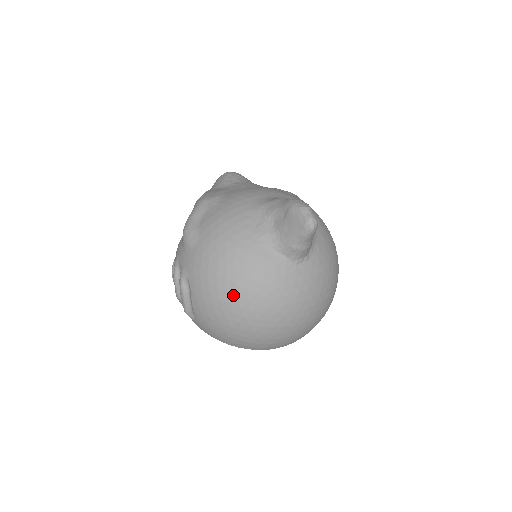
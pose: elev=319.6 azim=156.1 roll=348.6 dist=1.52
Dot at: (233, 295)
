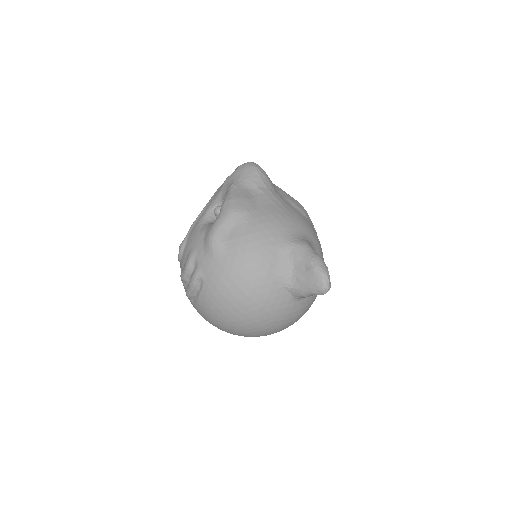
Dot at: (240, 312)
